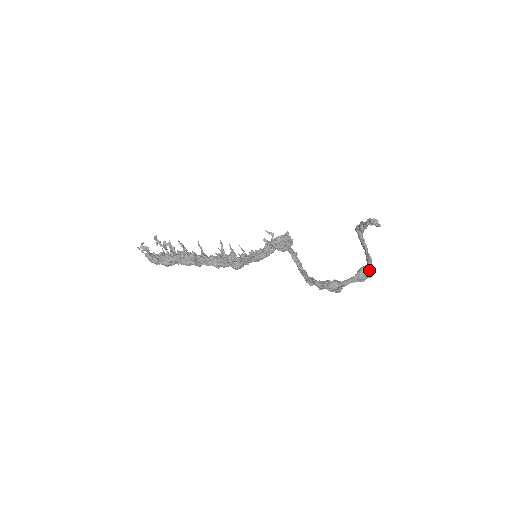
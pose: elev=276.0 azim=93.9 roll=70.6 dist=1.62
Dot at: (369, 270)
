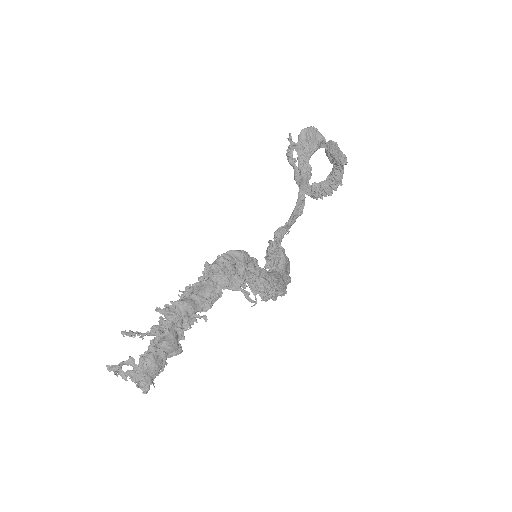
Dot at: occluded
